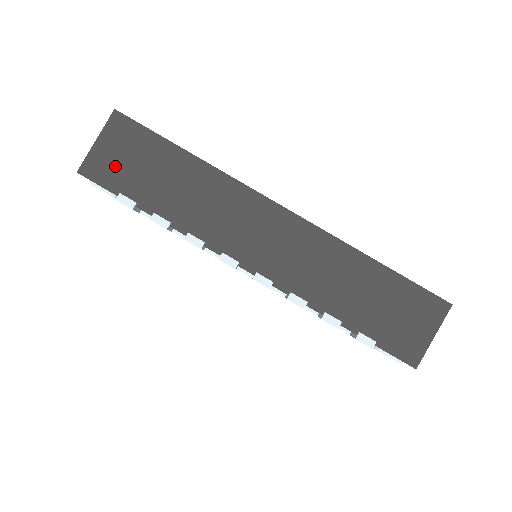
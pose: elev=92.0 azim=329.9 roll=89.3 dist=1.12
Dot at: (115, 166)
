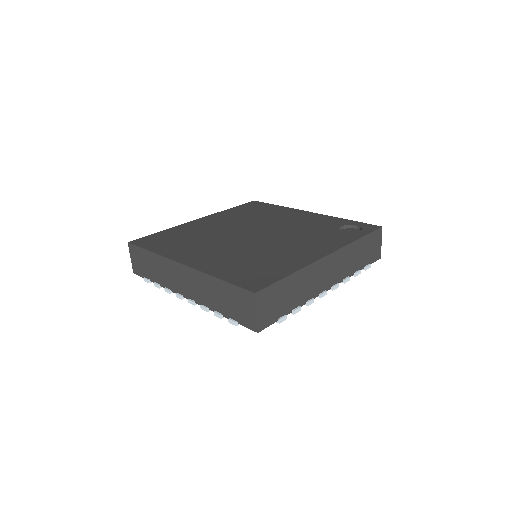
Dot at: (139, 266)
